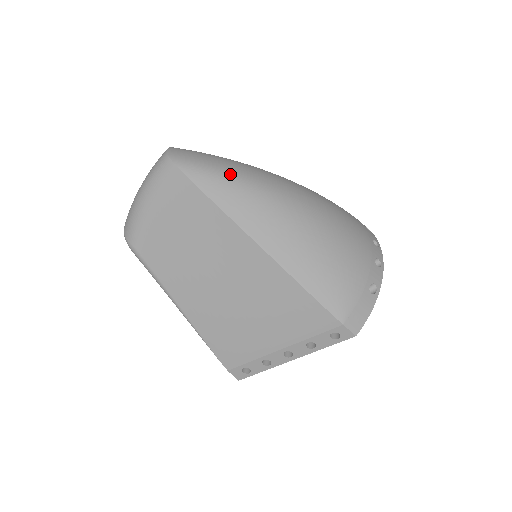
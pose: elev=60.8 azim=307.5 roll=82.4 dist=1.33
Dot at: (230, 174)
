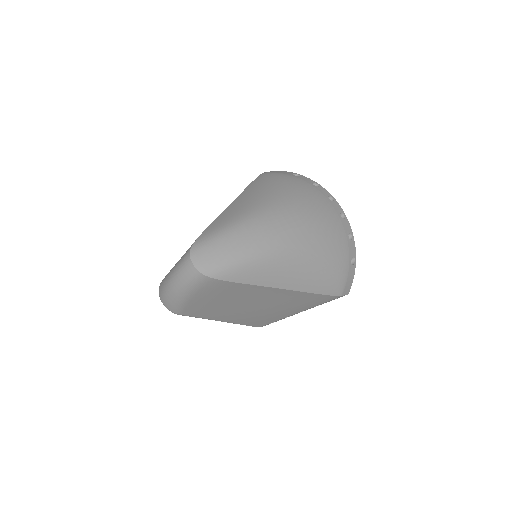
Dot at: (248, 256)
